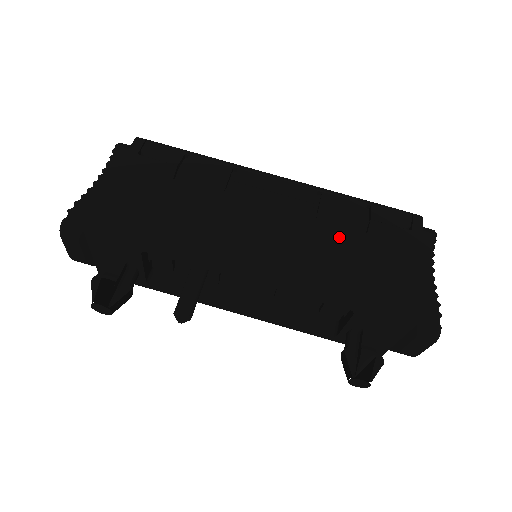
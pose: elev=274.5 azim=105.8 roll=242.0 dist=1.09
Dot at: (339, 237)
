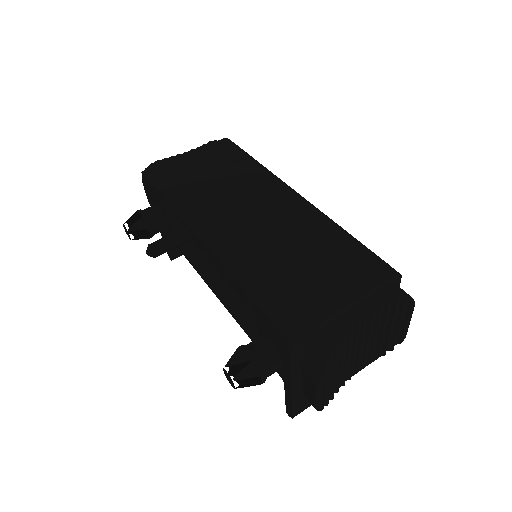
Dot at: (296, 249)
